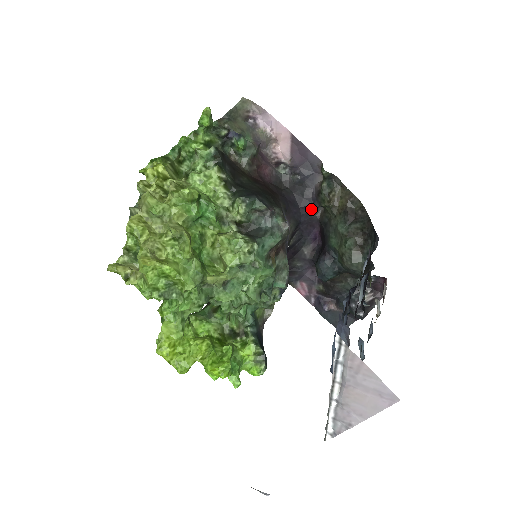
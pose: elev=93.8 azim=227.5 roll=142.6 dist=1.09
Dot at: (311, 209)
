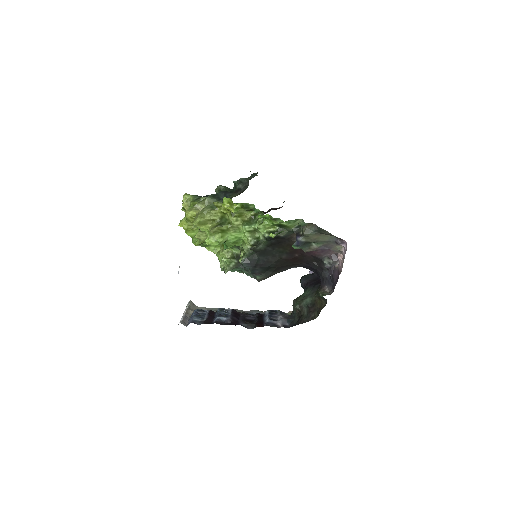
Dot at: occluded
